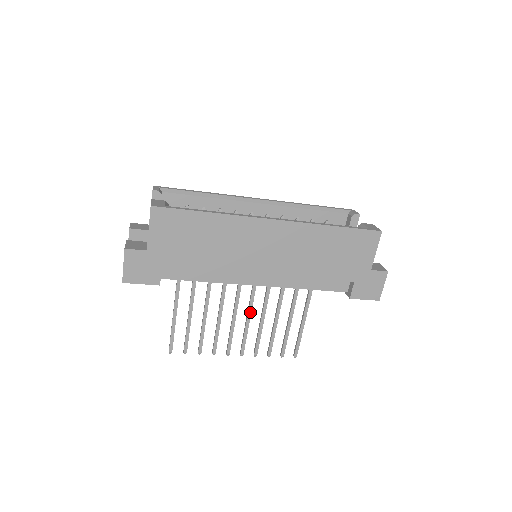
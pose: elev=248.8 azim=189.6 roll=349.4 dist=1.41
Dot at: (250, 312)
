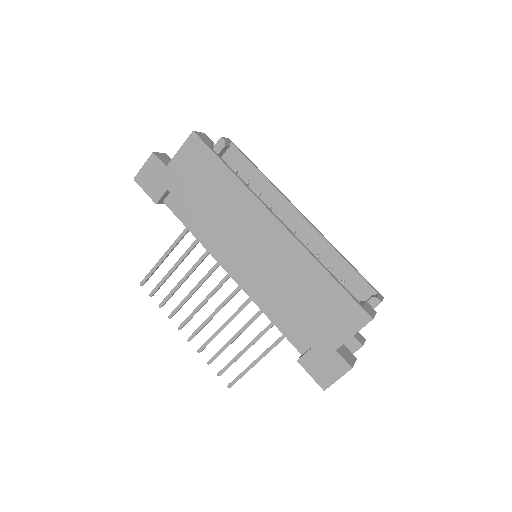
Dot at: (221, 307)
